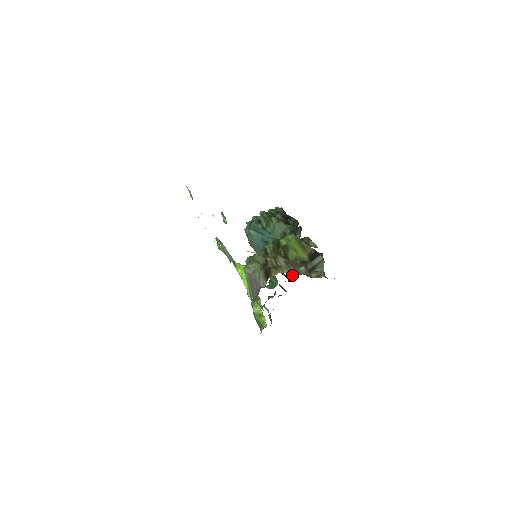
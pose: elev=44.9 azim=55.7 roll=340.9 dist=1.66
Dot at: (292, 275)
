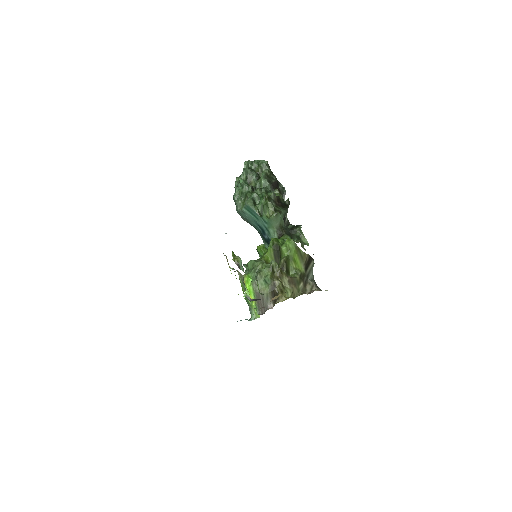
Dot at: (294, 296)
